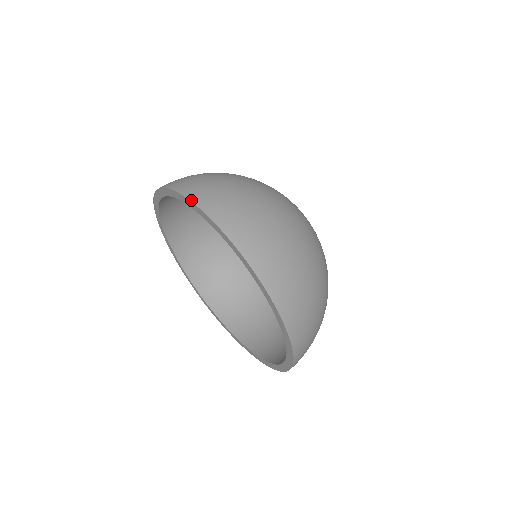
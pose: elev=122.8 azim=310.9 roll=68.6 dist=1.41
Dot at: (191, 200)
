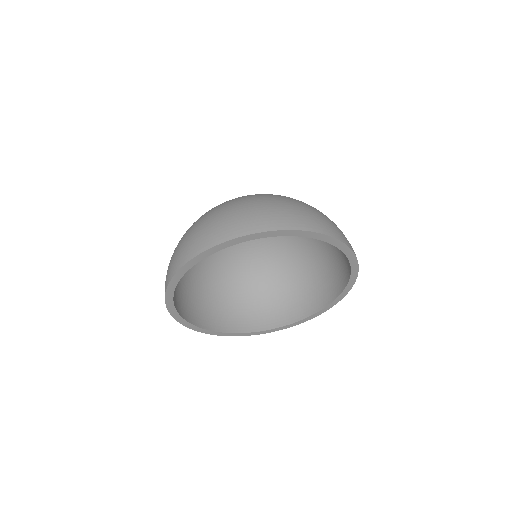
Dot at: (336, 238)
